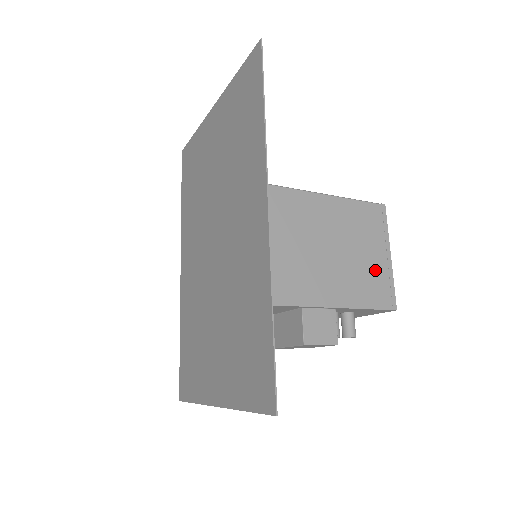
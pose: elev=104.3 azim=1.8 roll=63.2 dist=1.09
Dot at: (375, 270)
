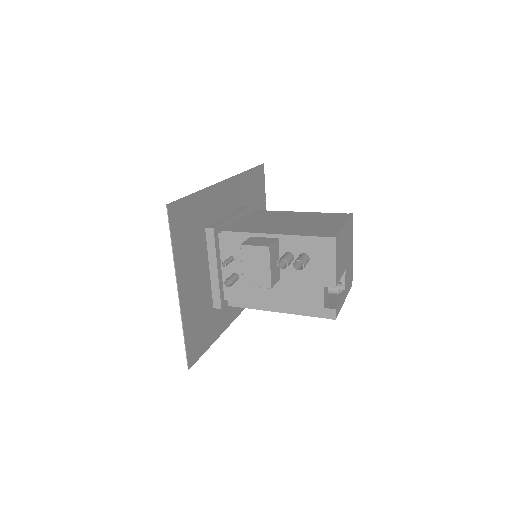
Dot at: (324, 227)
